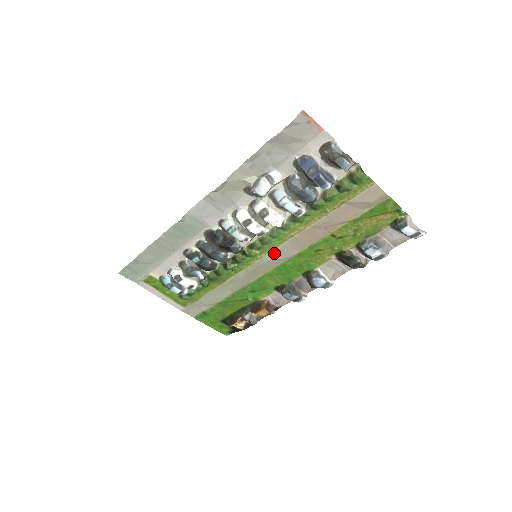
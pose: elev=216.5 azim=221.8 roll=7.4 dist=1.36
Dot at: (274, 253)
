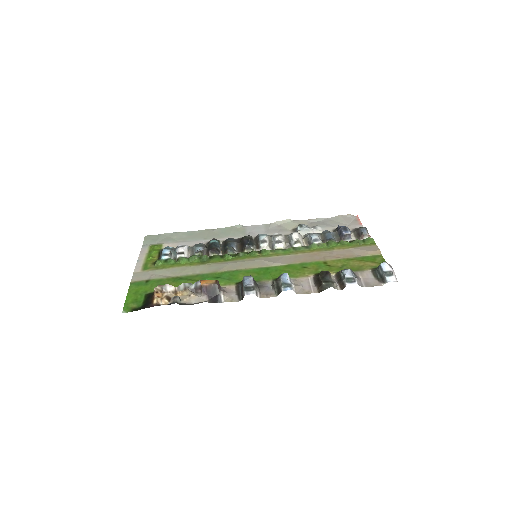
Dot at: (271, 259)
